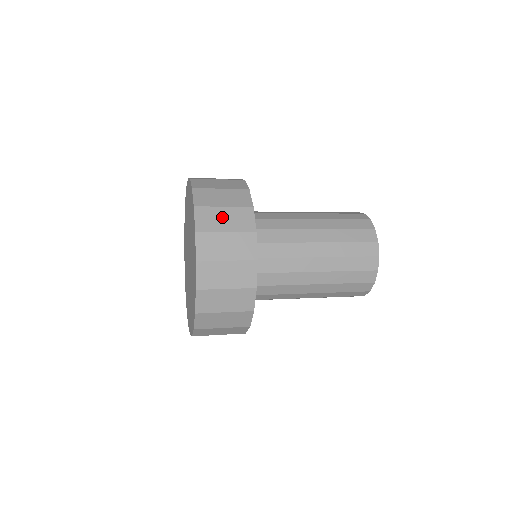
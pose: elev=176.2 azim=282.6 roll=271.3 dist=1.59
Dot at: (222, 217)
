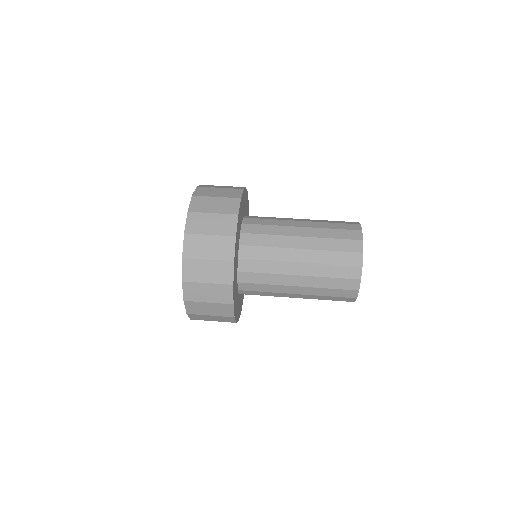
Dot at: (212, 203)
